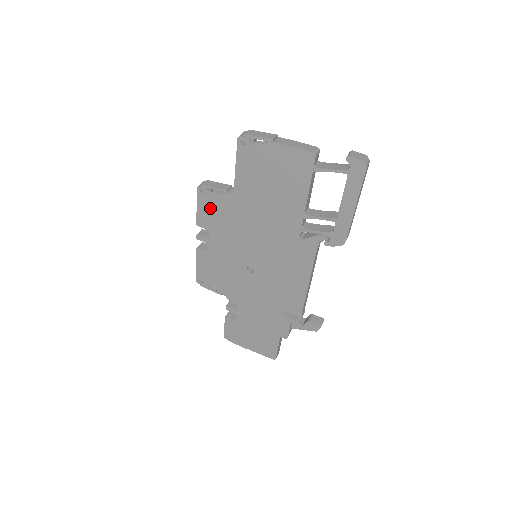
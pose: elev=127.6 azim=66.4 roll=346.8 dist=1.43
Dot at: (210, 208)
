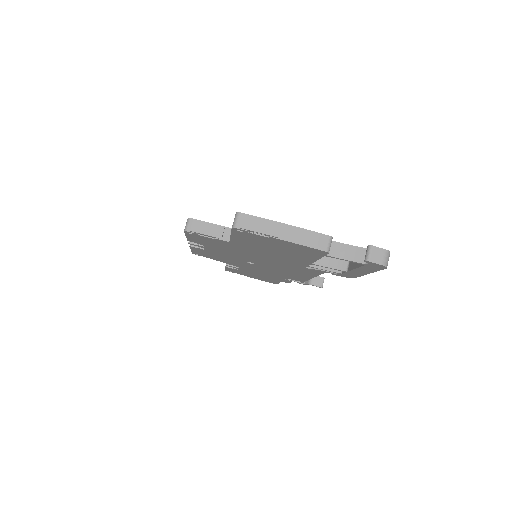
Dot at: (202, 240)
